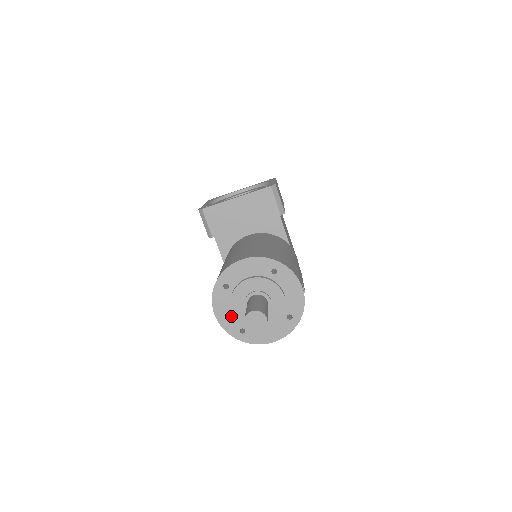
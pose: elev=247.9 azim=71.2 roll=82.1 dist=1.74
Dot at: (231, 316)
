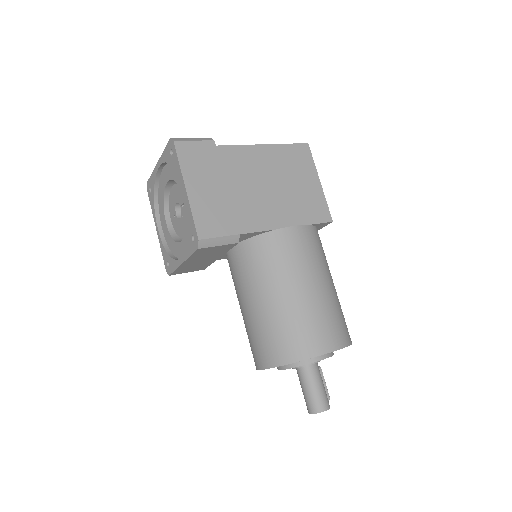
Dot at: occluded
